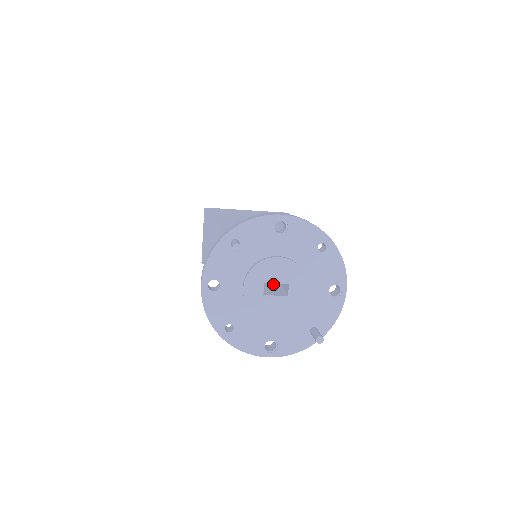
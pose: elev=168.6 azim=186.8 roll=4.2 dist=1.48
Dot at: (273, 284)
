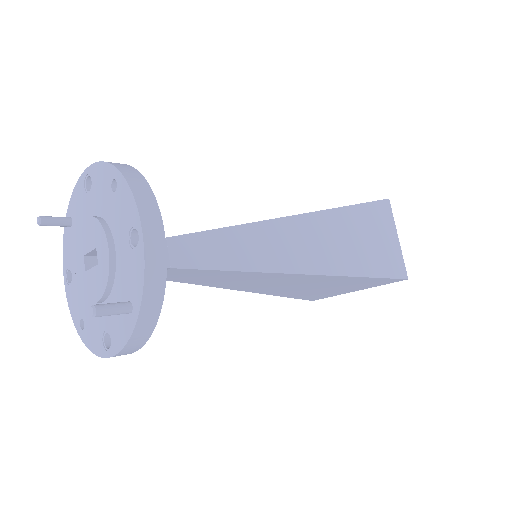
Dot at: occluded
